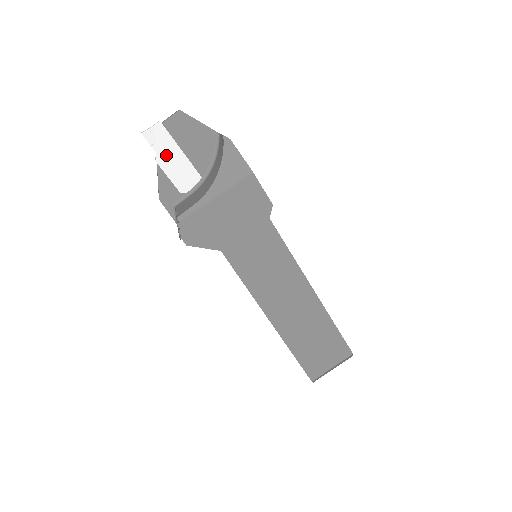
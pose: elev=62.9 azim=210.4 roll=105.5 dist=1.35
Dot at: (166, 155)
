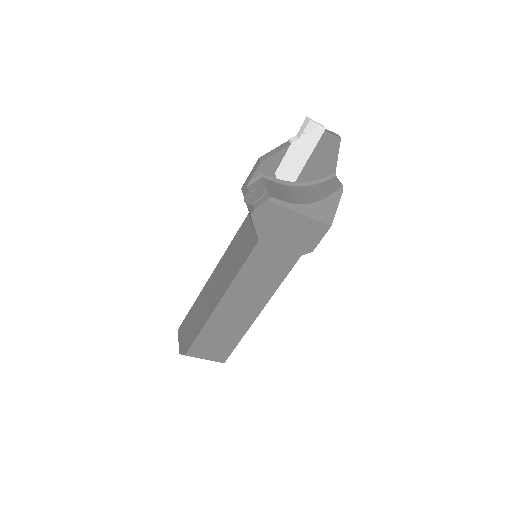
Dot at: (301, 147)
